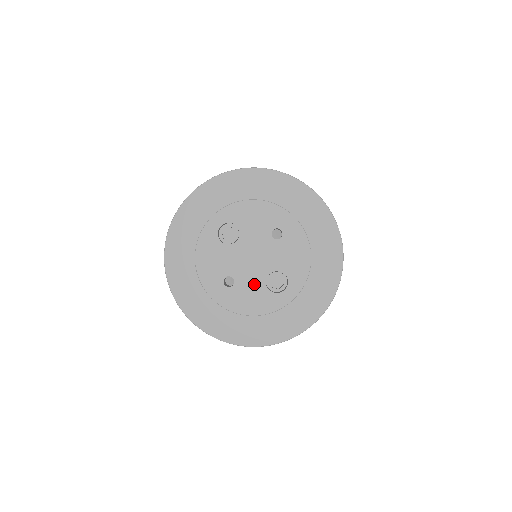
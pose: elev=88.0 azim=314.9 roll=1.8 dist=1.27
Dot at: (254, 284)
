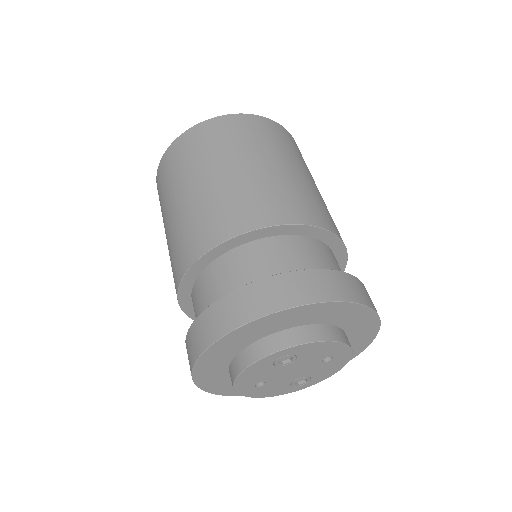
Dot at: (281, 384)
